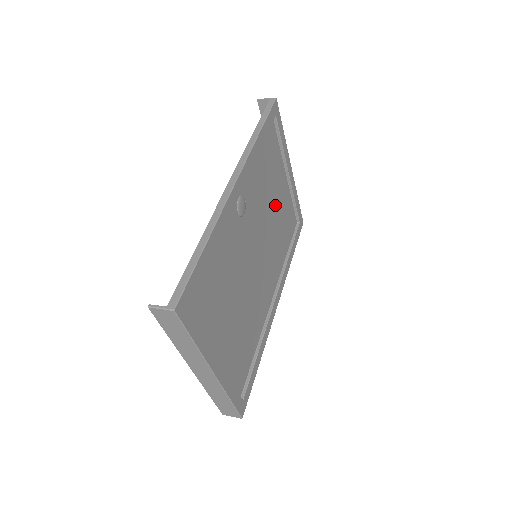
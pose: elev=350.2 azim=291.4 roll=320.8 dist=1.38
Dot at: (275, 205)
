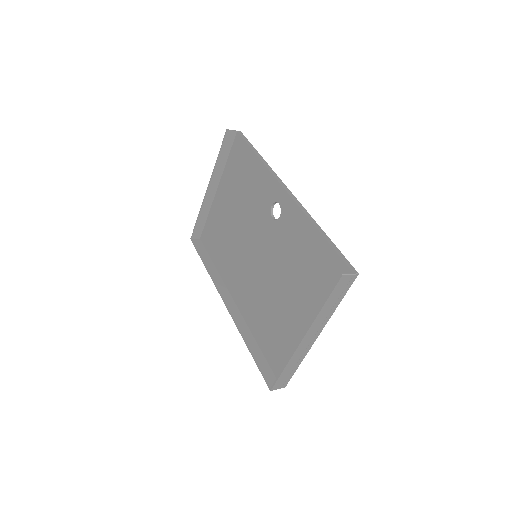
Dot at: occluded
